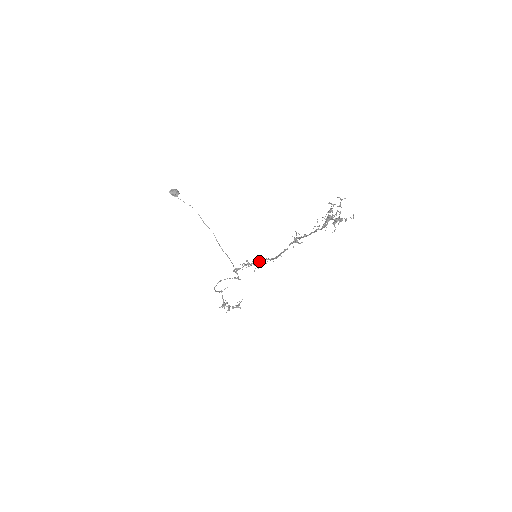
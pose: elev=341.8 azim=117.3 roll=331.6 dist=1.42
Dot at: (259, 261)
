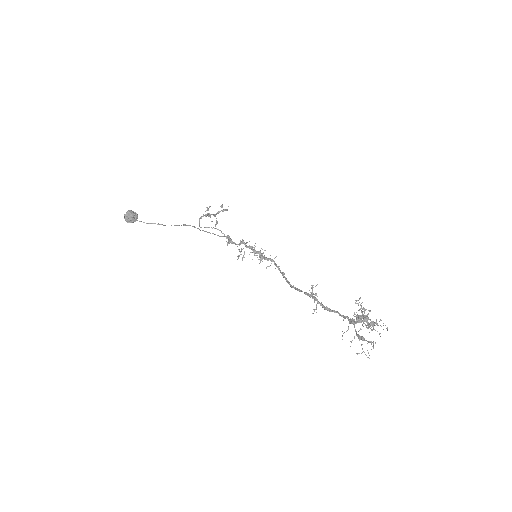
Dot at: (260, 258)
